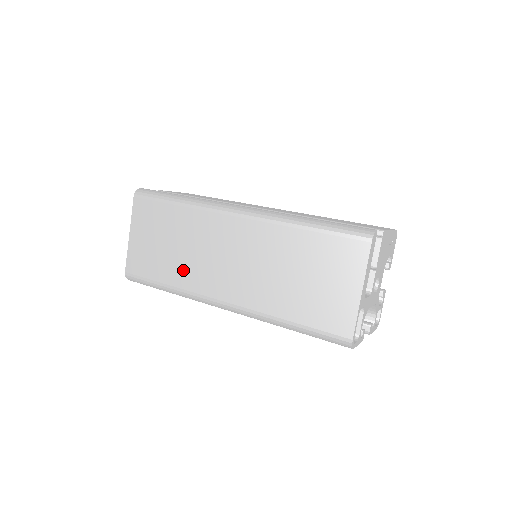
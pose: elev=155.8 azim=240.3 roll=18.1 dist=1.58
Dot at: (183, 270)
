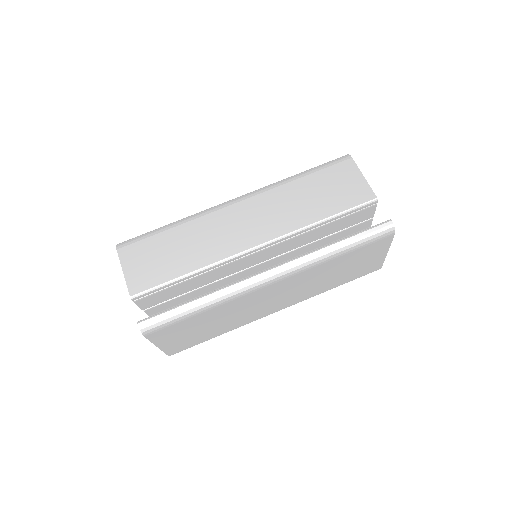
Dot at: (231, 324)
